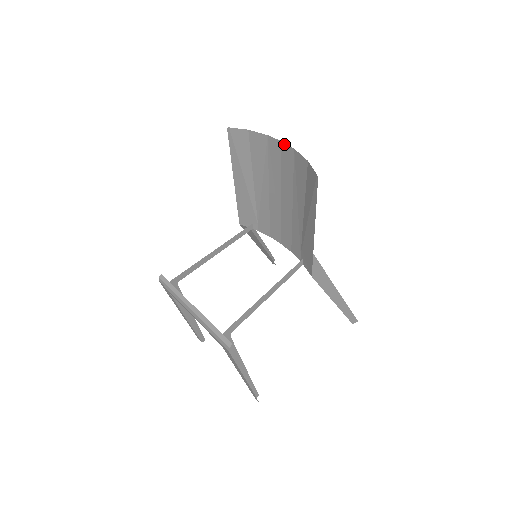
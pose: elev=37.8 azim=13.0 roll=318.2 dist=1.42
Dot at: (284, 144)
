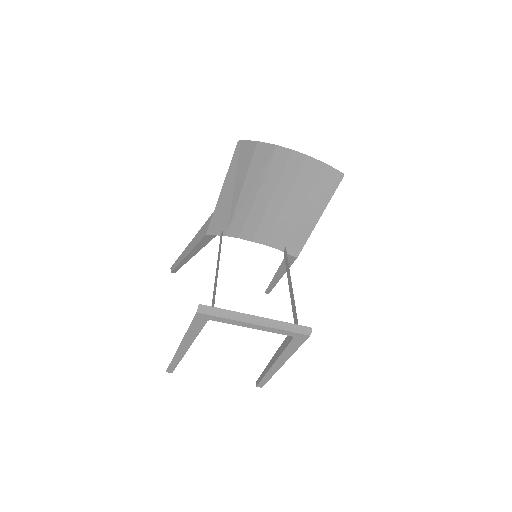
Dot at: (295, 152)
